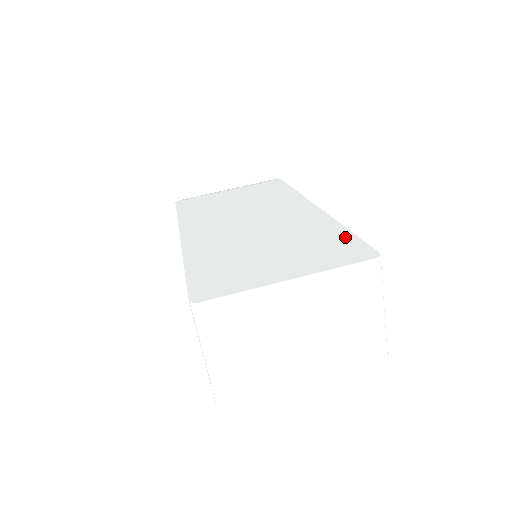
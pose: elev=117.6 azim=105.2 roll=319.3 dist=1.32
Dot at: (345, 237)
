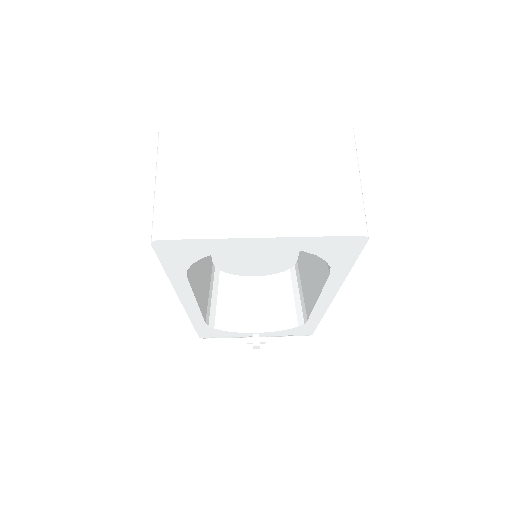
Dot at: occluded
